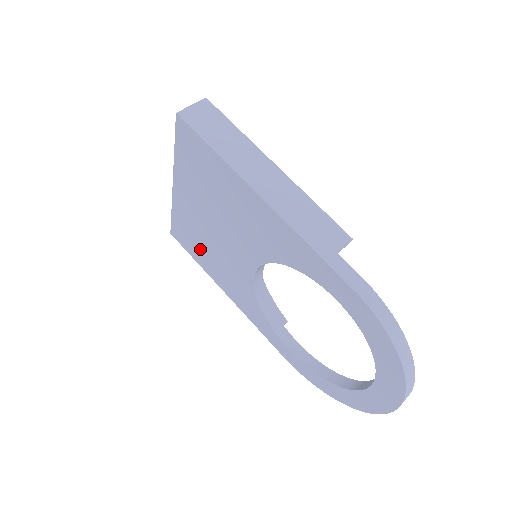
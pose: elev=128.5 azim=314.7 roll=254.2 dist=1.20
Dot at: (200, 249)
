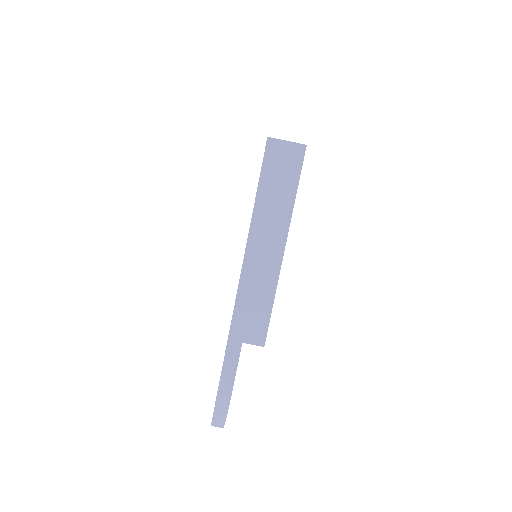
Dot at: occluded
